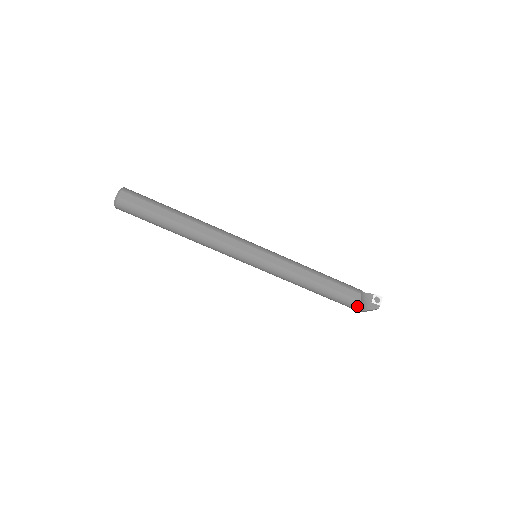
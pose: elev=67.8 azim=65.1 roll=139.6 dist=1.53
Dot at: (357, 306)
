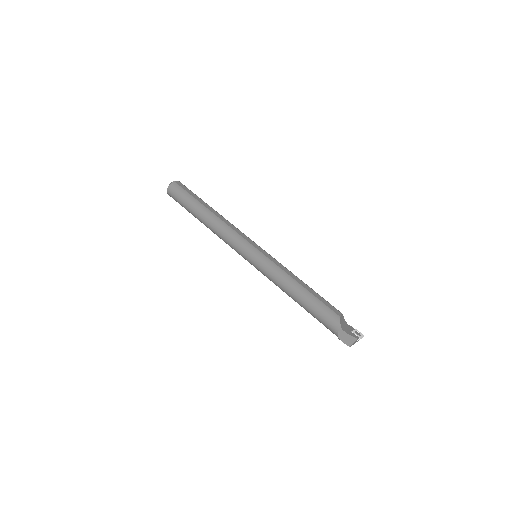
Dot at: (336, 321)
